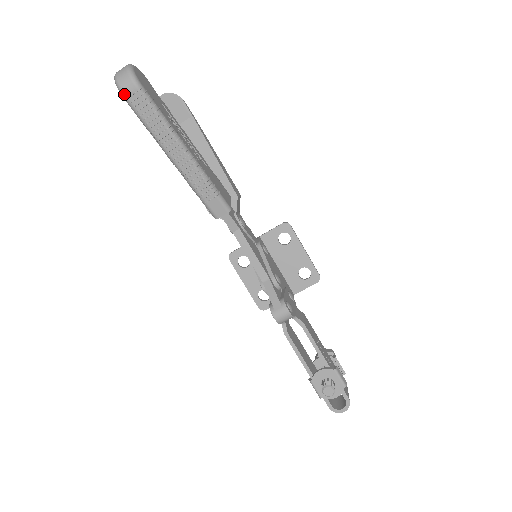
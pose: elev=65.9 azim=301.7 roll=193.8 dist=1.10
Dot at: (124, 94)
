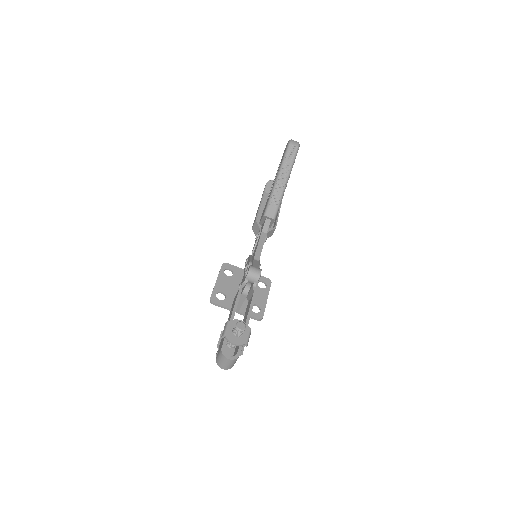
Dot at: (291, 143)
